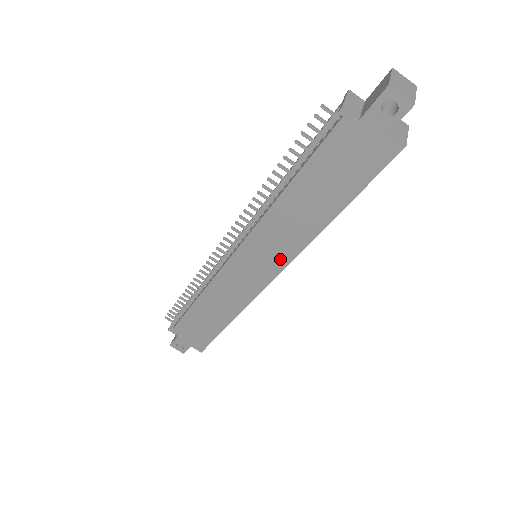
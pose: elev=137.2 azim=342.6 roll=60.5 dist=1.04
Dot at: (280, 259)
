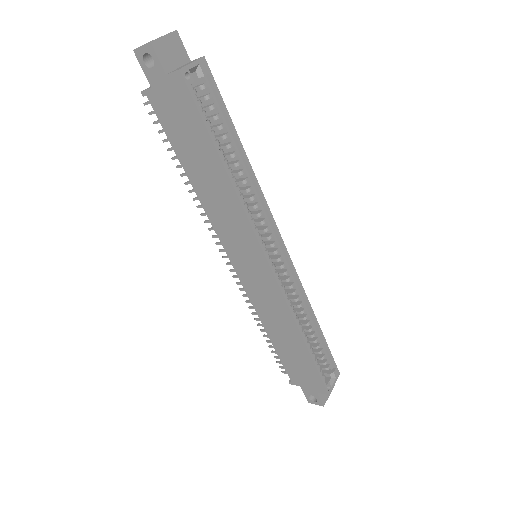
Dot at: (250, 240)
